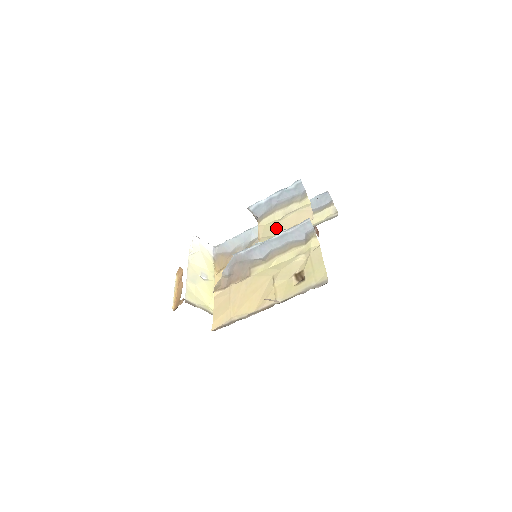
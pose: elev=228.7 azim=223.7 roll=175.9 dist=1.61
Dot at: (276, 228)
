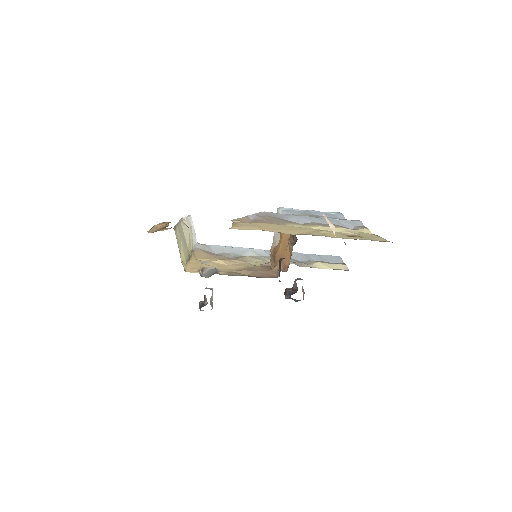
Dot at: occluded
